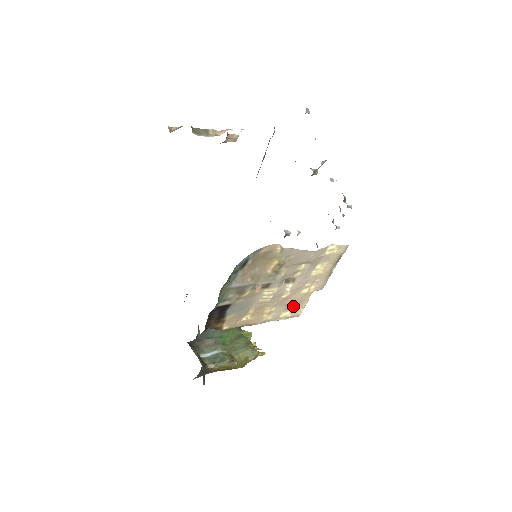
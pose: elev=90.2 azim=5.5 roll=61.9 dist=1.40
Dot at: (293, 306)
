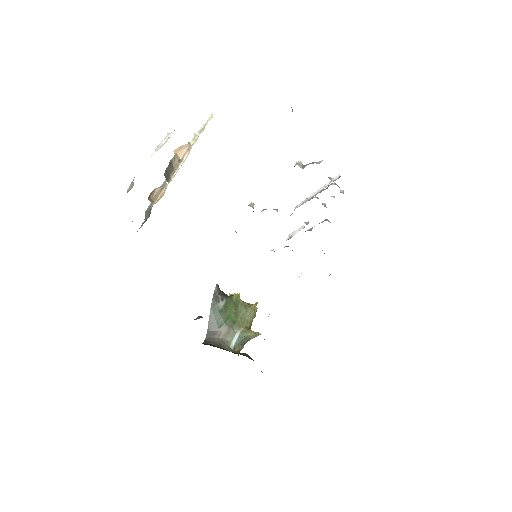
Dot at: occluded
